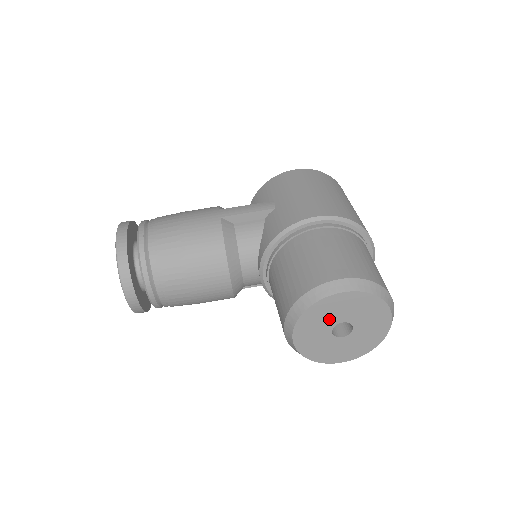
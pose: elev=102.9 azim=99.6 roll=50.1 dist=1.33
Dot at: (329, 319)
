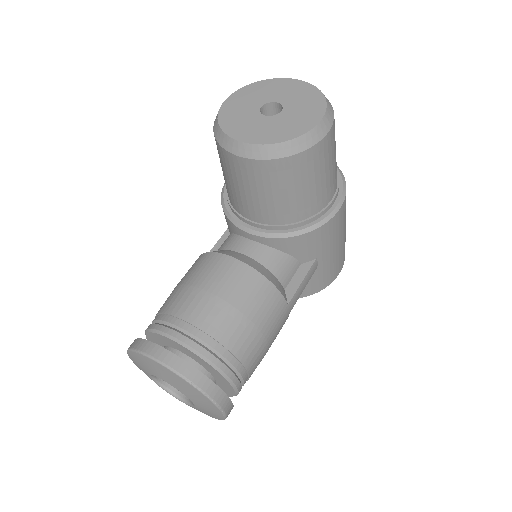
Dot at: (247, 114)
